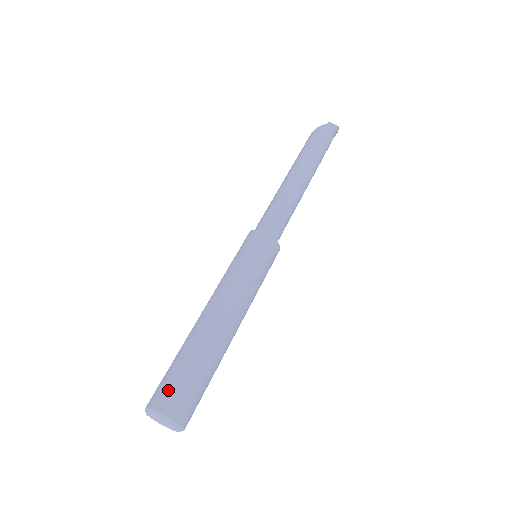
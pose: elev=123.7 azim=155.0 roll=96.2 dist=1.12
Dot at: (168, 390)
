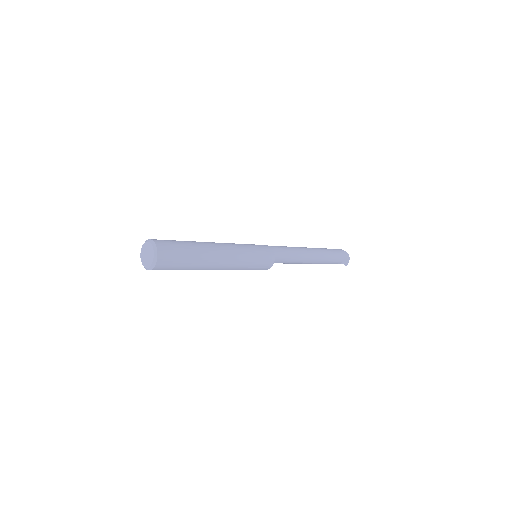
Dot at: occluded
